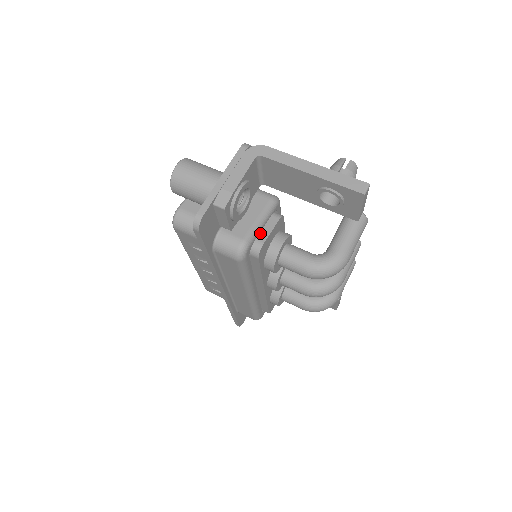
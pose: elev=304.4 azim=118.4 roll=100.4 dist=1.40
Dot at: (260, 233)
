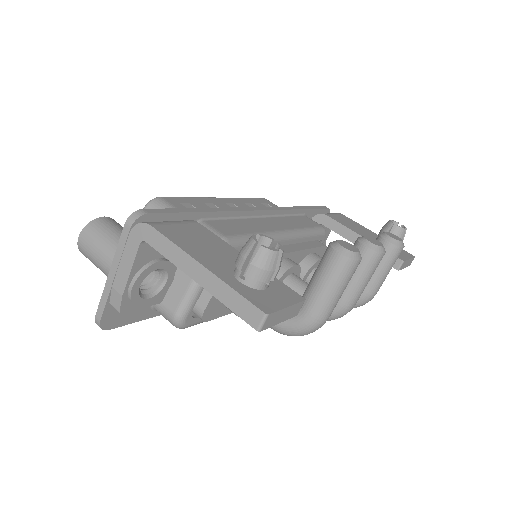
Dot at: (201, 295)
